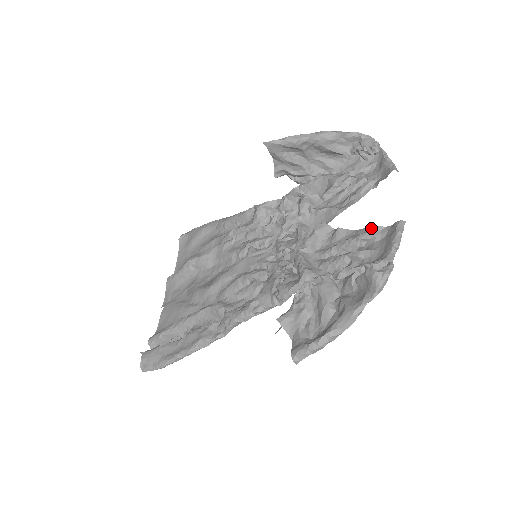
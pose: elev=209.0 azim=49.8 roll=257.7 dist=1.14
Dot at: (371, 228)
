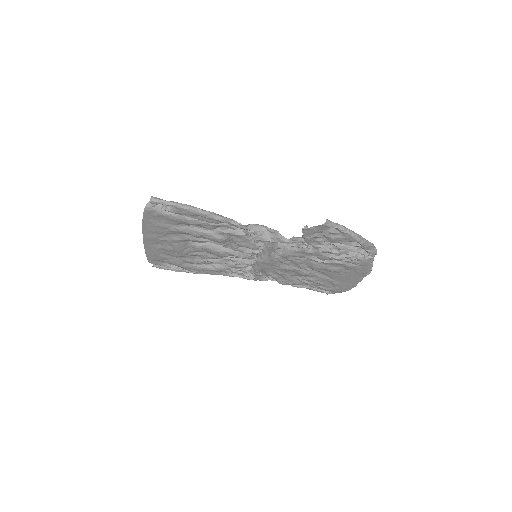
Dot at: occluded
